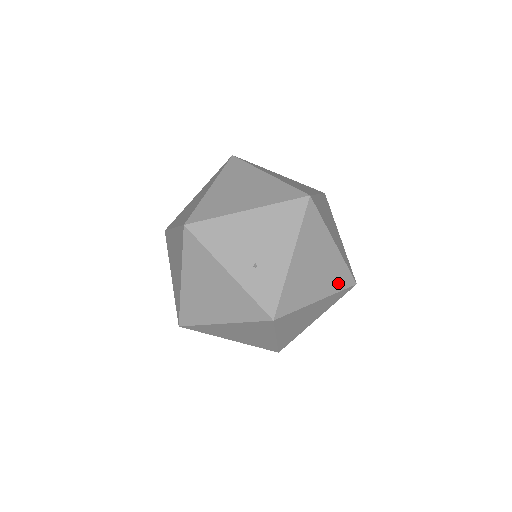
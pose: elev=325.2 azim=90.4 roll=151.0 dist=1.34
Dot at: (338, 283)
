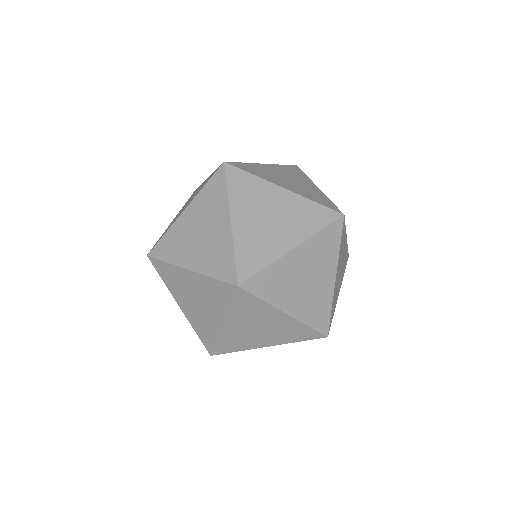
Dot at: occluded
